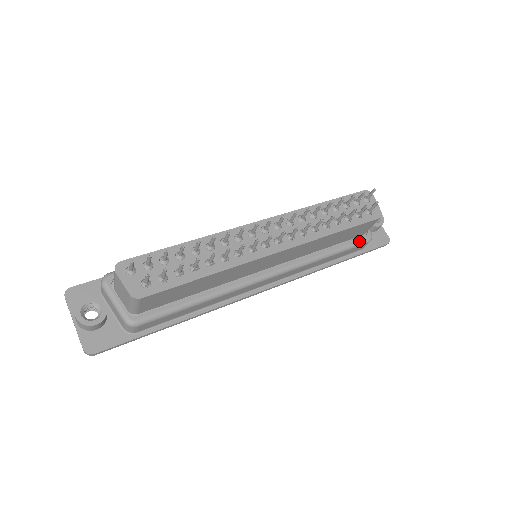
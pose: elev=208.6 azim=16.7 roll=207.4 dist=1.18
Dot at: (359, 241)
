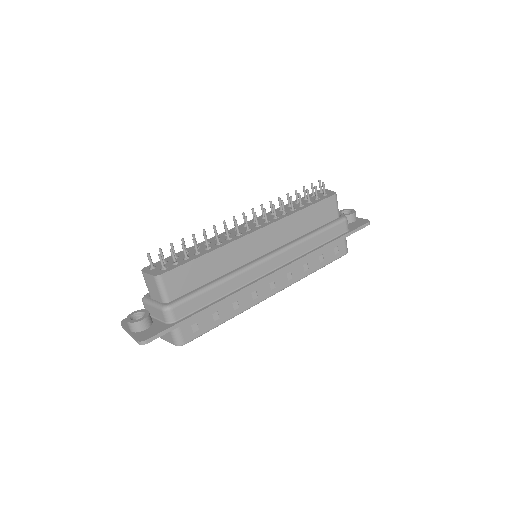
Dot at: (335, 221)
